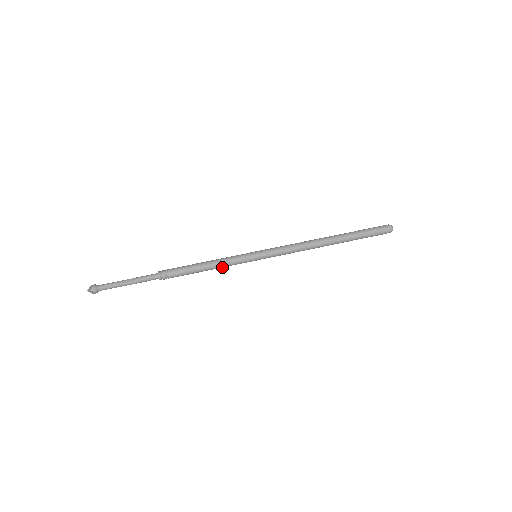
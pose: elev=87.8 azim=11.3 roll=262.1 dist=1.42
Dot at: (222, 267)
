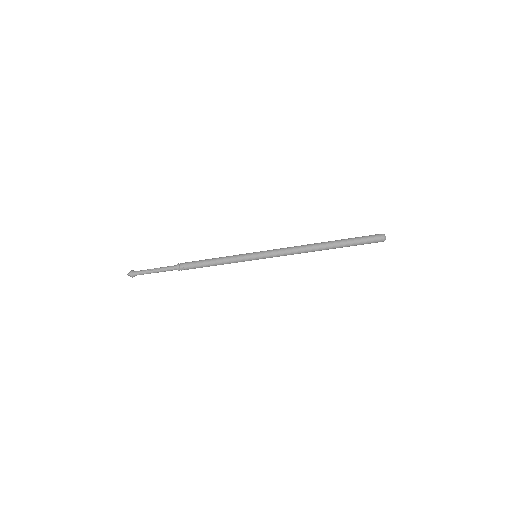
Dot at: occluded
